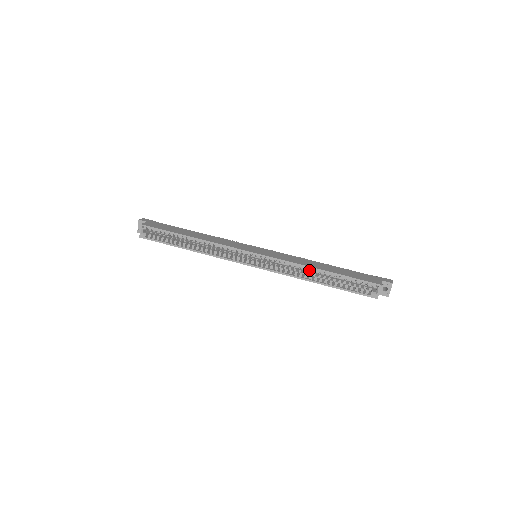
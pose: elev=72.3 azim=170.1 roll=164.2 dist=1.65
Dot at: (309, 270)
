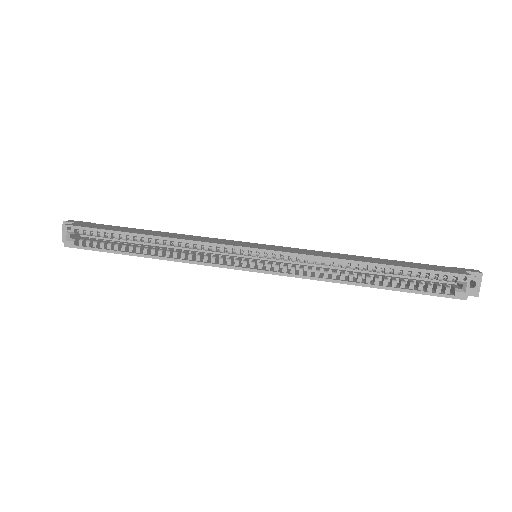
Dot at: (346, 266)
